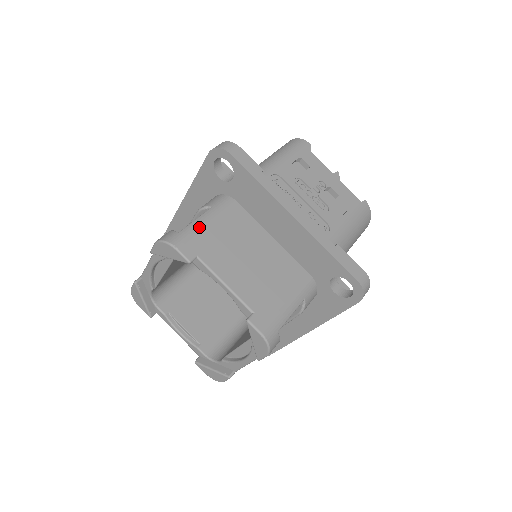
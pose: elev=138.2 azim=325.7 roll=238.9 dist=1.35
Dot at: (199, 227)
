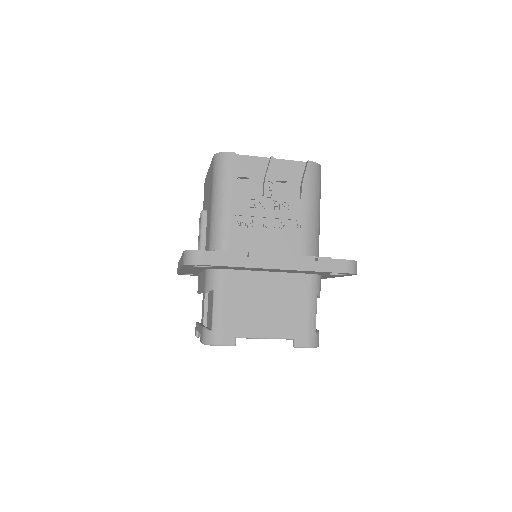
Dot at: (220, 316)
